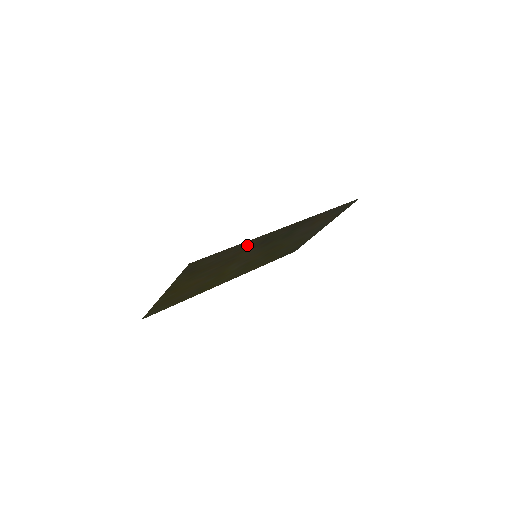
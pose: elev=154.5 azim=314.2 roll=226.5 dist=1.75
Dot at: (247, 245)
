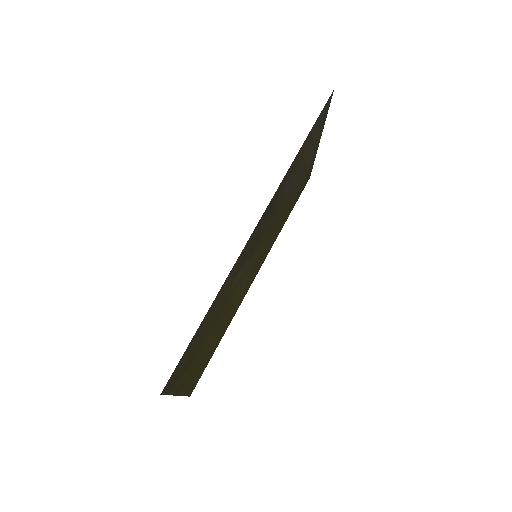
Dot at: (222, 291)
